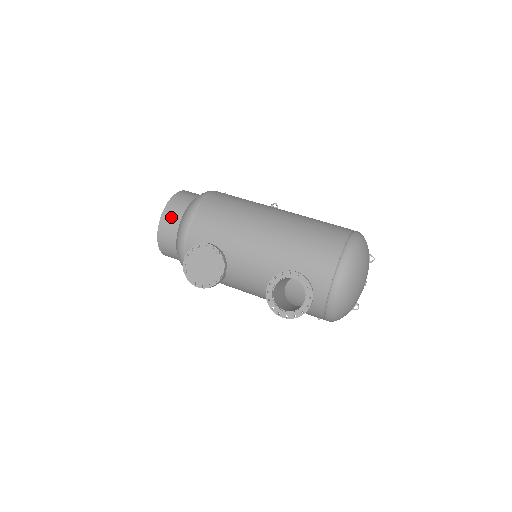
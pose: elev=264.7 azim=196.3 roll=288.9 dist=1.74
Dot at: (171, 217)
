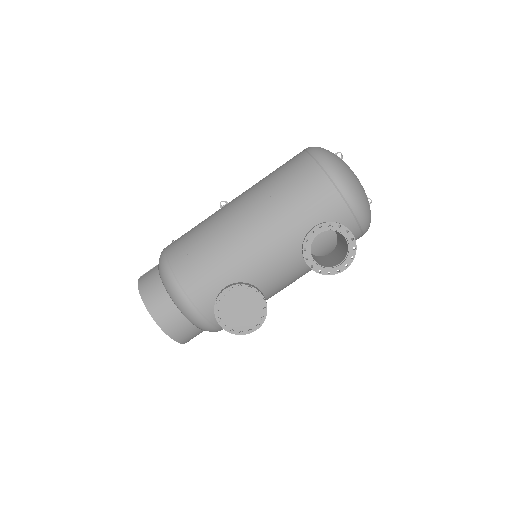
Dot at: (162, 309)
